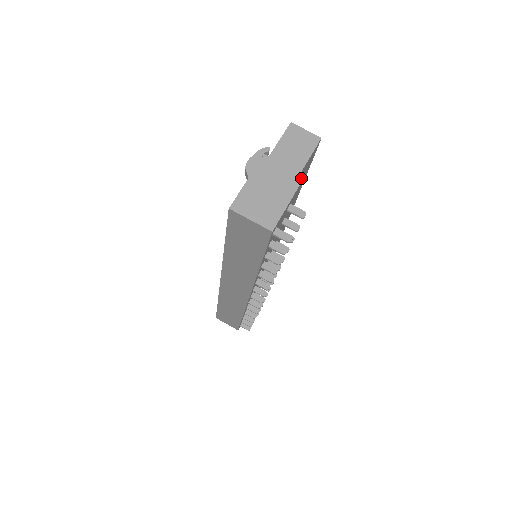
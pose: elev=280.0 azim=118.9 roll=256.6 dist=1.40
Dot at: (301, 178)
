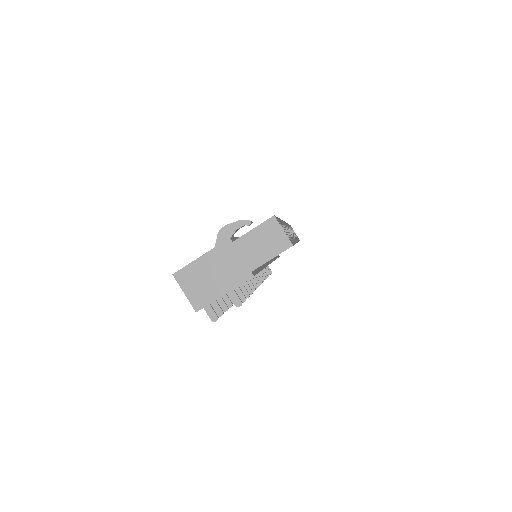
Dot at: (249, 277)
